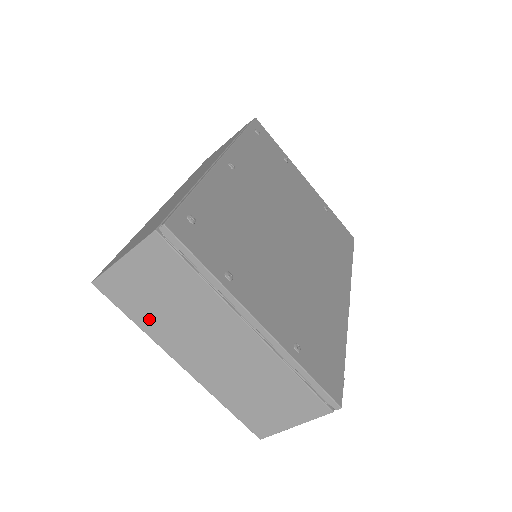
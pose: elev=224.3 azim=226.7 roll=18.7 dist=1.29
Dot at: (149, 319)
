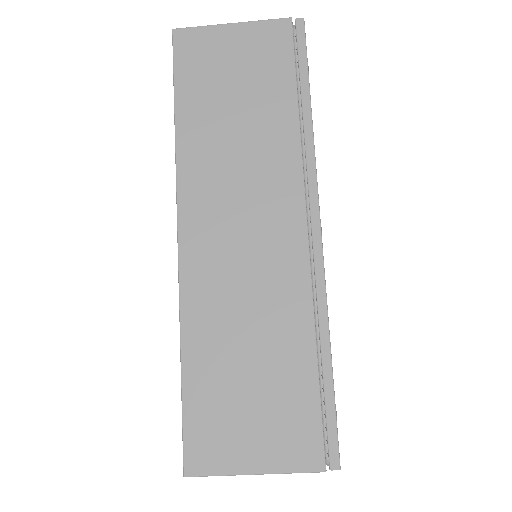
Dot at: occluded
